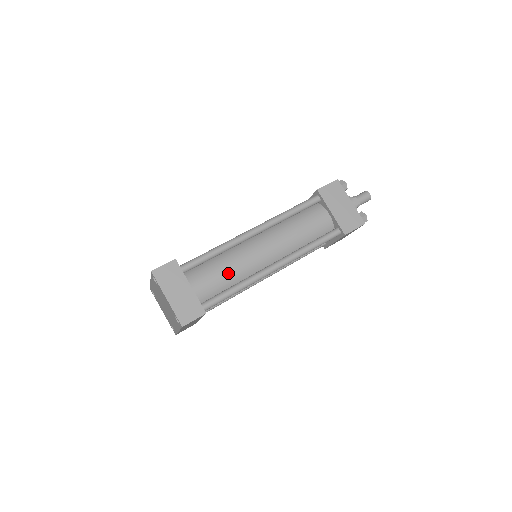
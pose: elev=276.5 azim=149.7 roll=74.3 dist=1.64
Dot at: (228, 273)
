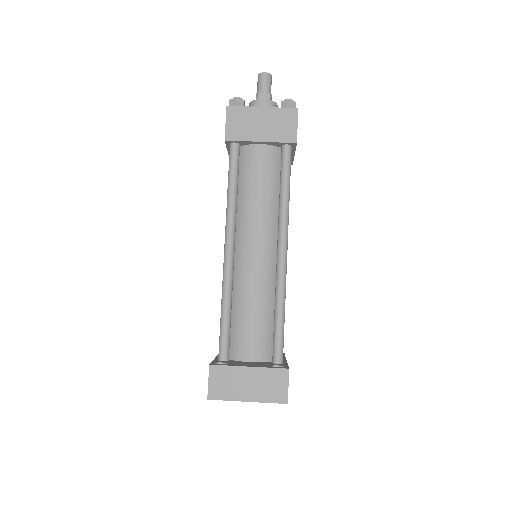
Dot at: (258, 307)
